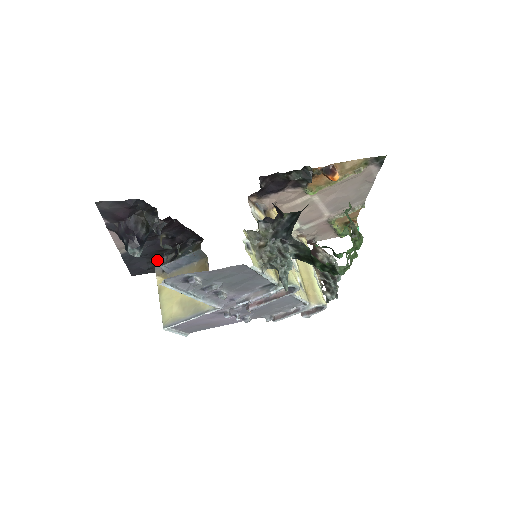
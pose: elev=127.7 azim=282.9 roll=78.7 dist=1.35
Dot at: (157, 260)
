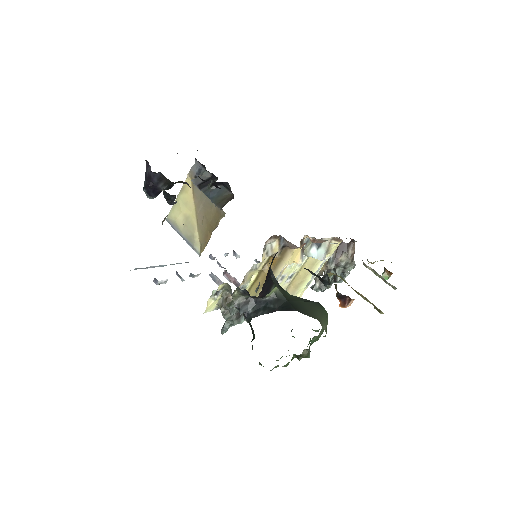
Dot at: (198, 162)
